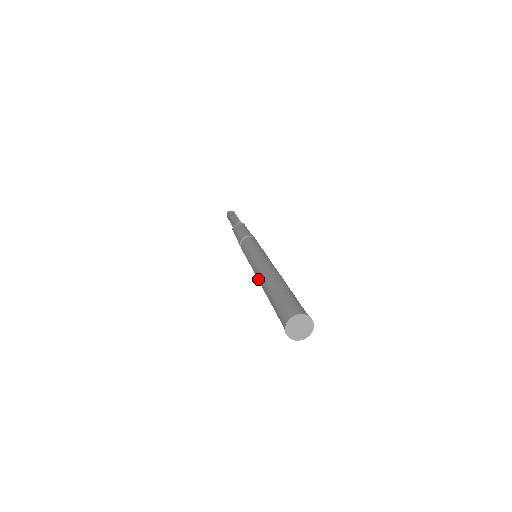
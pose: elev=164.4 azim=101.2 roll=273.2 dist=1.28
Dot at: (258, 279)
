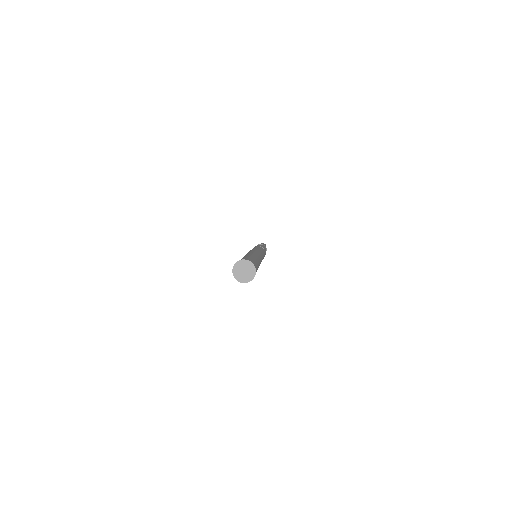
Dot at: occluded
